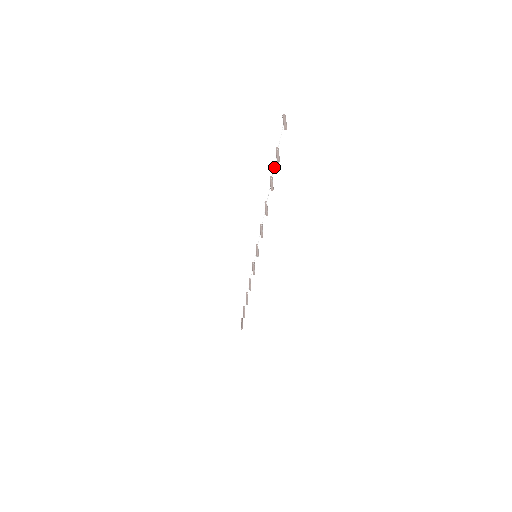
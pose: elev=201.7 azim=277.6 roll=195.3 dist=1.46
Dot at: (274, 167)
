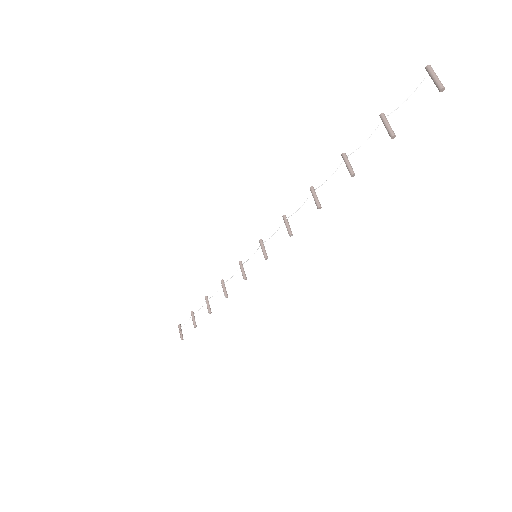
Dot at: (364, 142)
